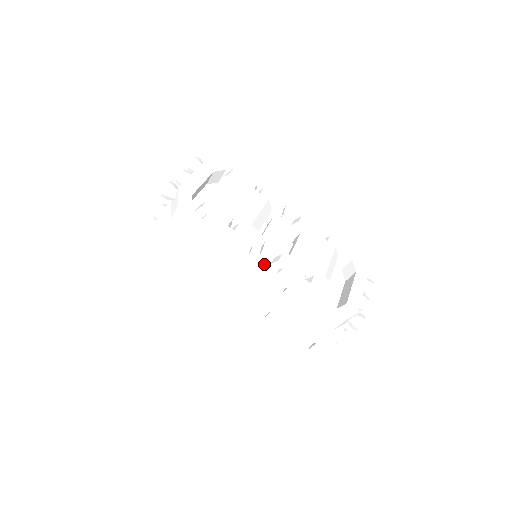
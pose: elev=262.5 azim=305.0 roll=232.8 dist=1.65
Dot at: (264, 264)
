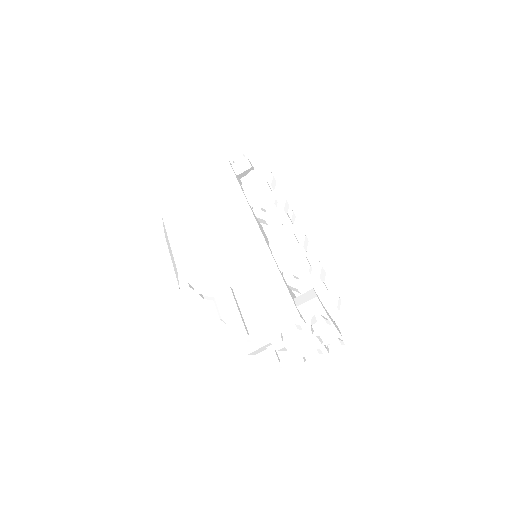
Dot at: (268, 240)
